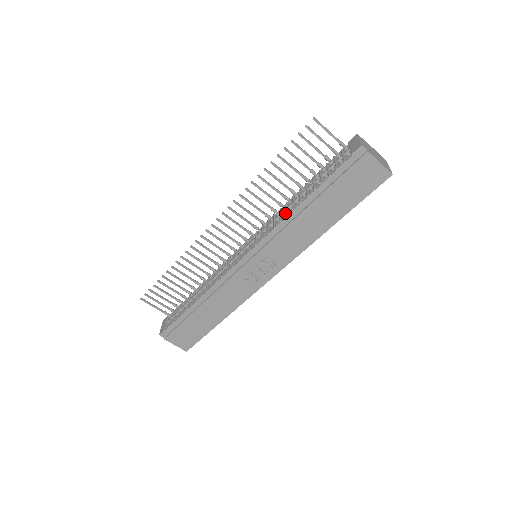
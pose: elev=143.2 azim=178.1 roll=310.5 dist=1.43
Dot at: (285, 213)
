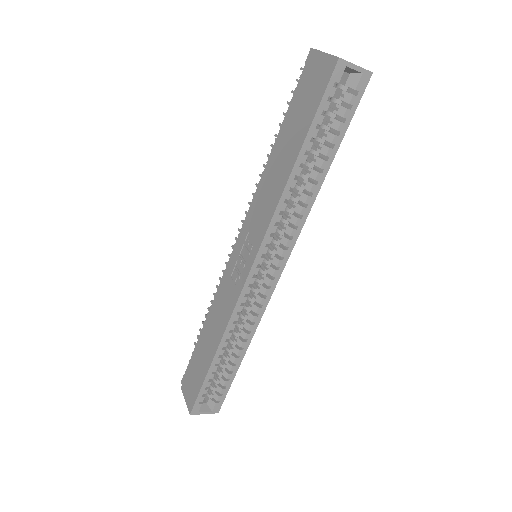
Dot at: occluded
